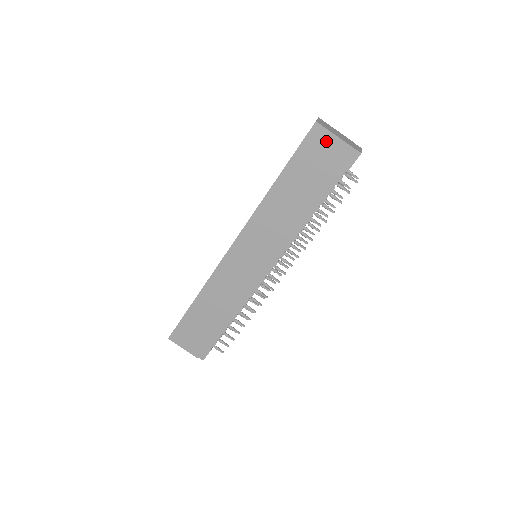
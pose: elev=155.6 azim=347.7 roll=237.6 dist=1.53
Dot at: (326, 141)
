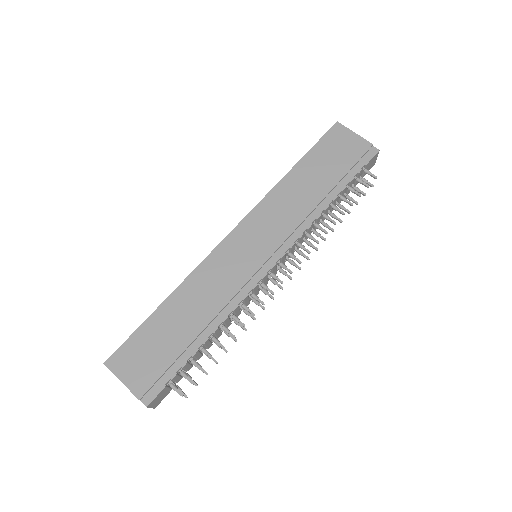
Dot at: (346, 137)
